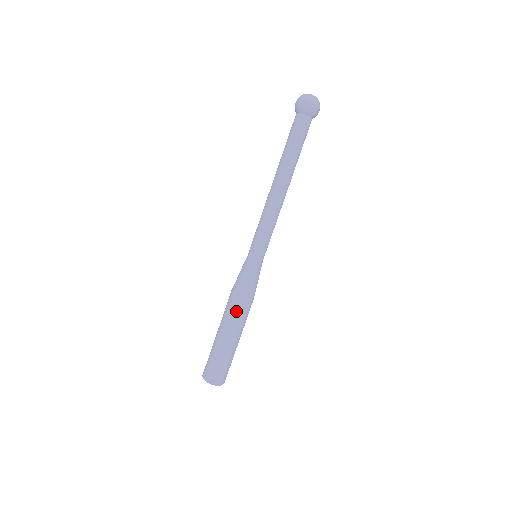
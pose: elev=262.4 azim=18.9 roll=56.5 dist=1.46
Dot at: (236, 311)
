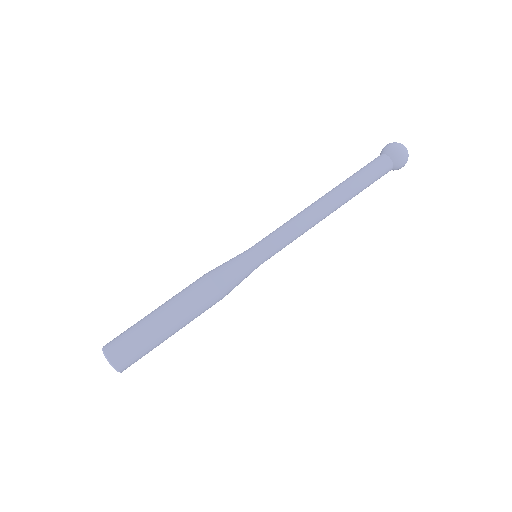
Dot at: (190, 285)
